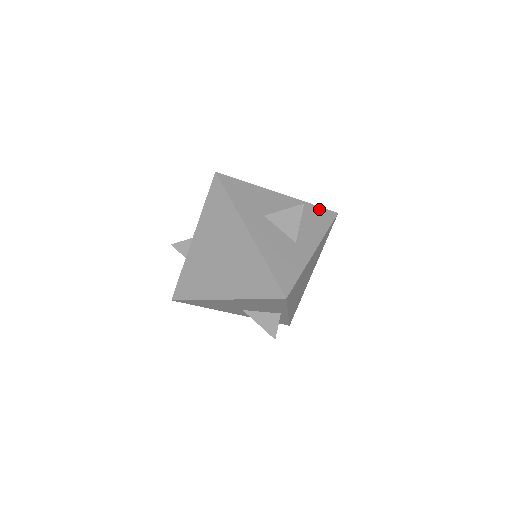
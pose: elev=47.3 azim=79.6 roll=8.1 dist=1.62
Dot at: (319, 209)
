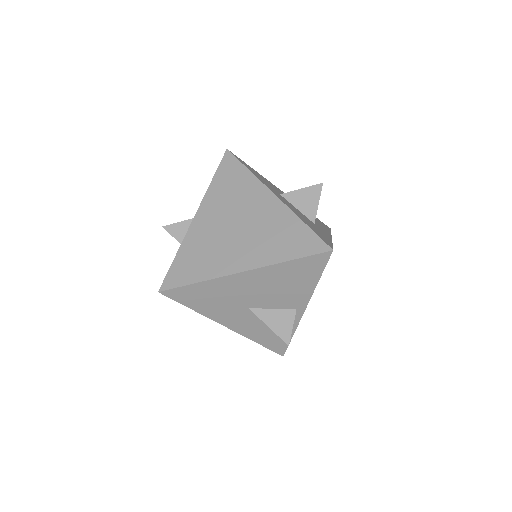
Dot at: (316, 218)
